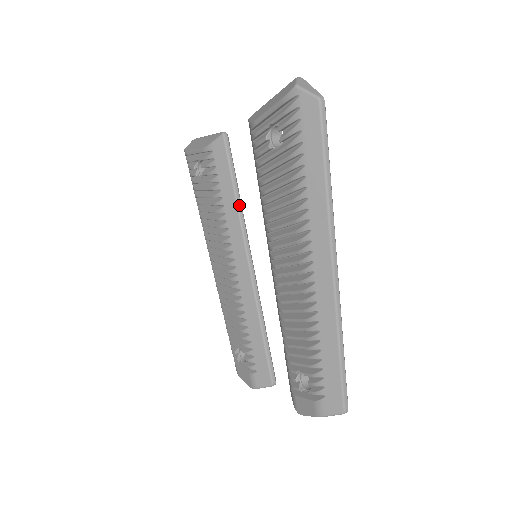
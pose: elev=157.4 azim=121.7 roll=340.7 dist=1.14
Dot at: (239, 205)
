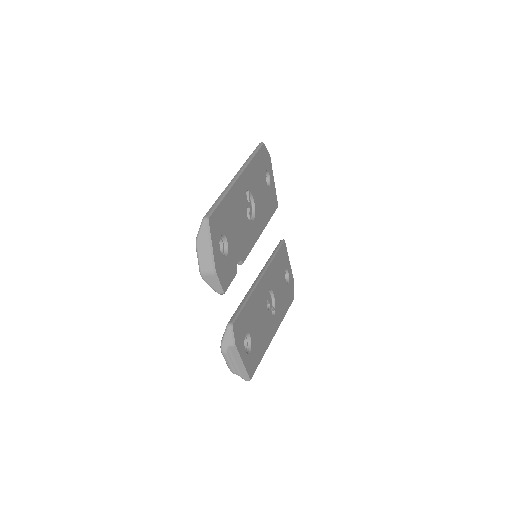
Dot at: (271, 256)
